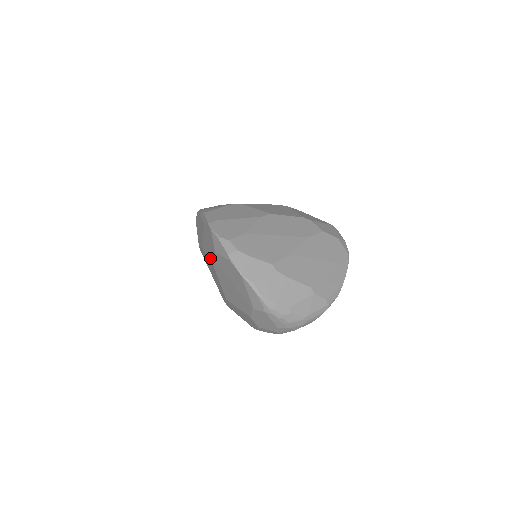
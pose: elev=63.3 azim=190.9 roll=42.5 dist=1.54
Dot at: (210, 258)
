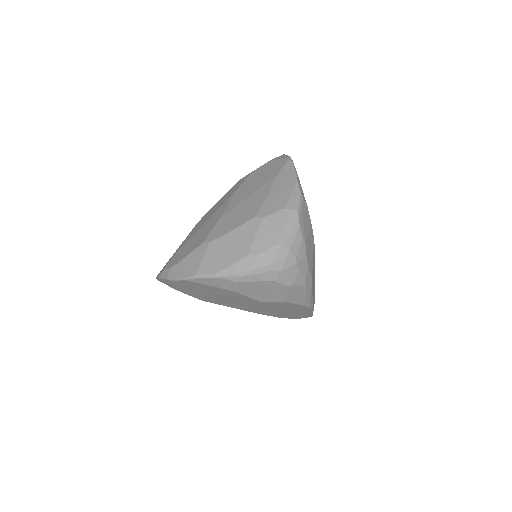
Dot at: occluded
